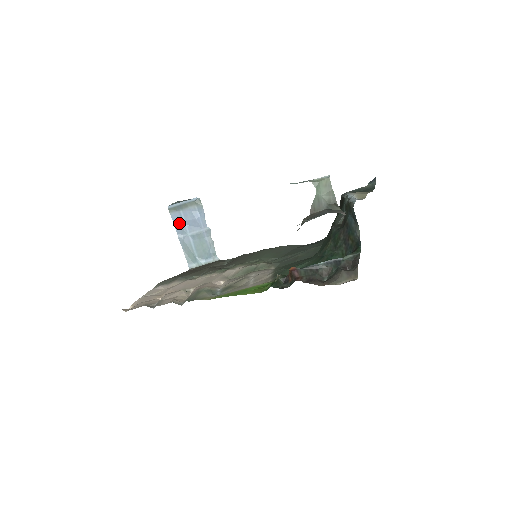
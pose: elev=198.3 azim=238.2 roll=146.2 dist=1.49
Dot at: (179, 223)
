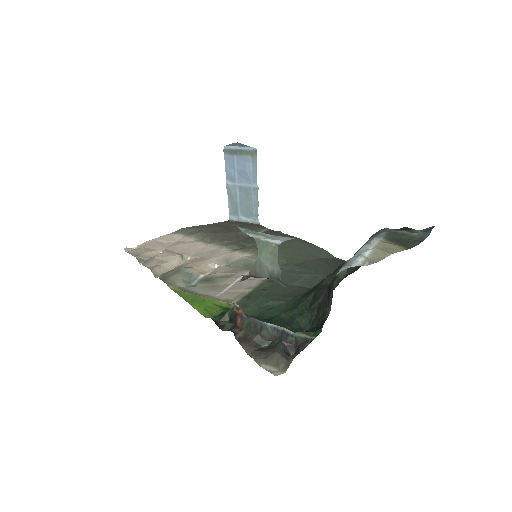
Dot at: (230, 168)
